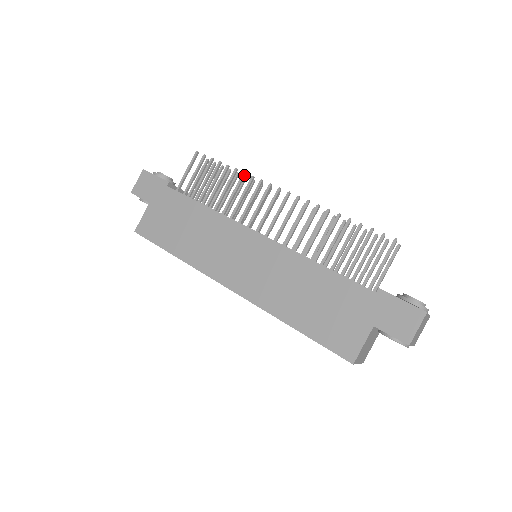
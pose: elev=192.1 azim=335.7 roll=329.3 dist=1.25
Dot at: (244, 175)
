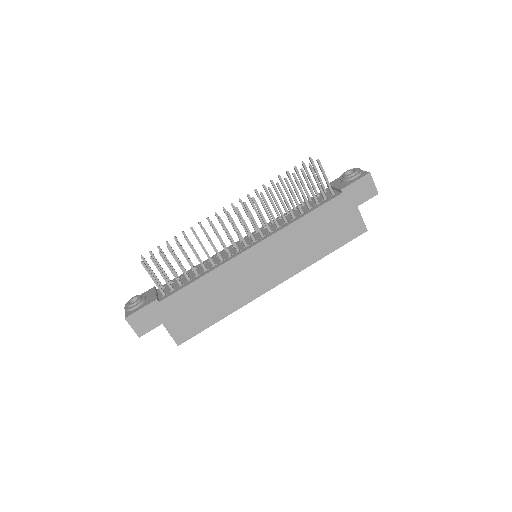
Dot at: occluded
